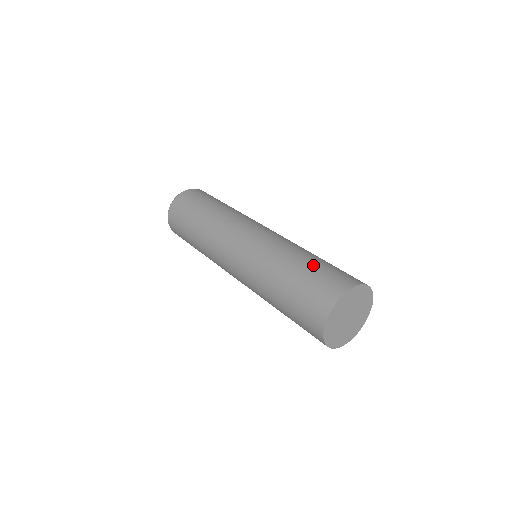
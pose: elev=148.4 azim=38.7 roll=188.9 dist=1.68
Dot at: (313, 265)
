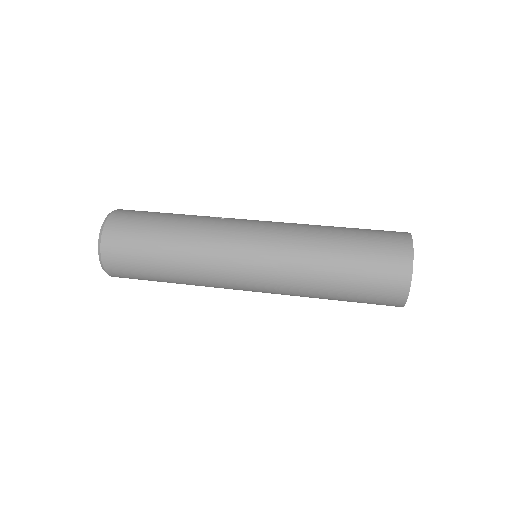
Dot at: (355, 228)
